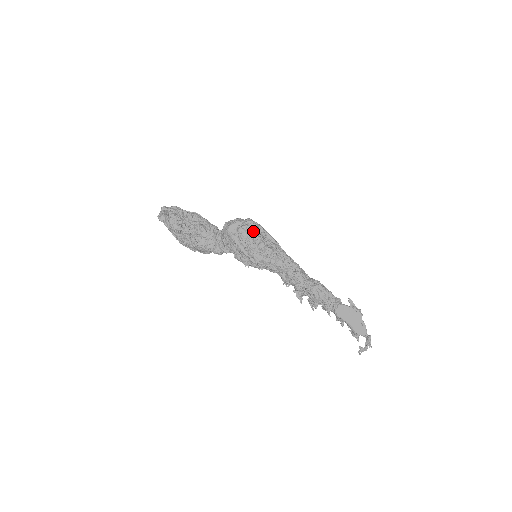
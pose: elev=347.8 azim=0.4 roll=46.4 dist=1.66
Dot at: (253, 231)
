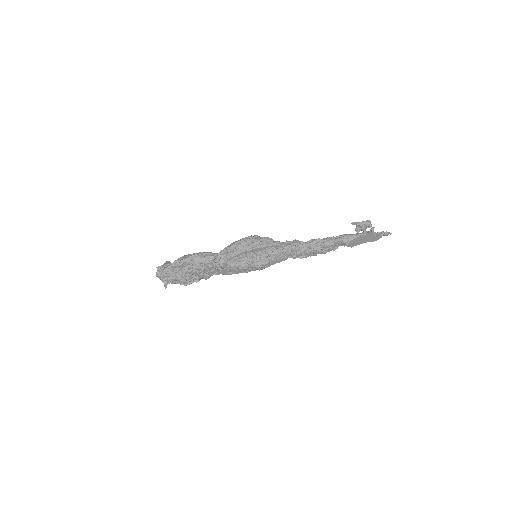
Dot at: (242, 264)
